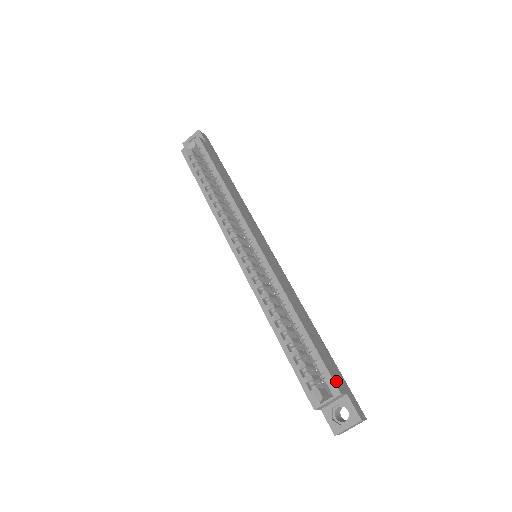
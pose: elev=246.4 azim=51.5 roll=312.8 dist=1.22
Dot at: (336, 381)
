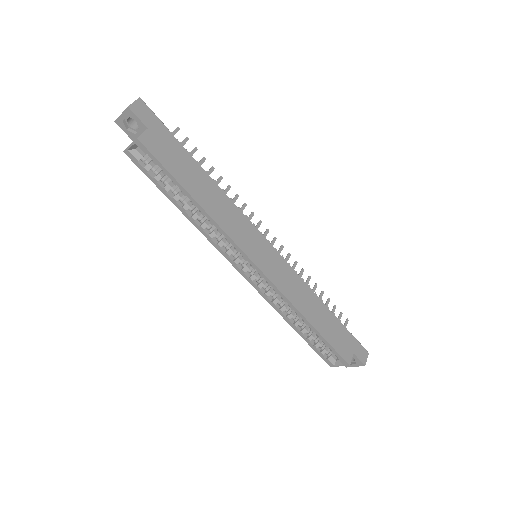
Dot at: (345, 354)
